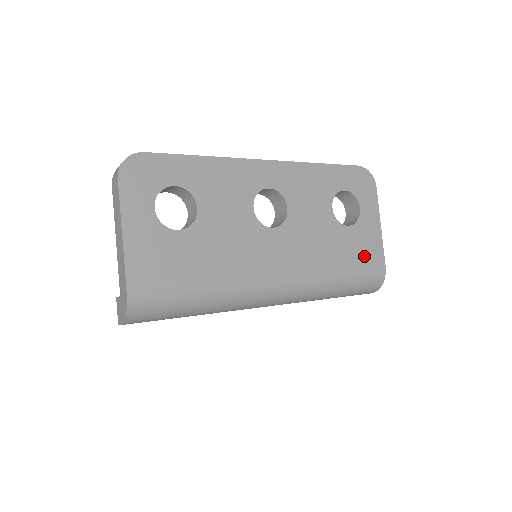
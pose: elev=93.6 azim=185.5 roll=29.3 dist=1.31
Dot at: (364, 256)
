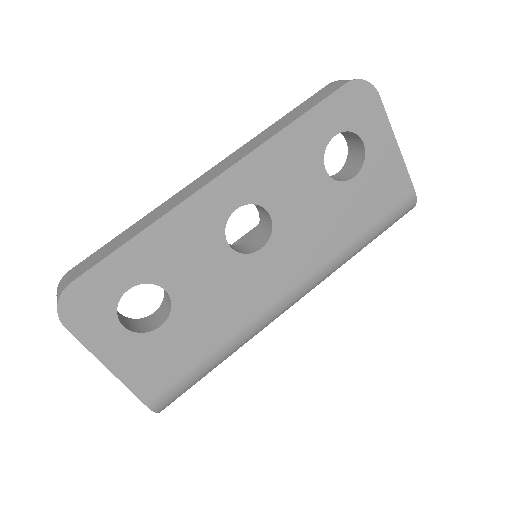
Dot at: (384, 198)
